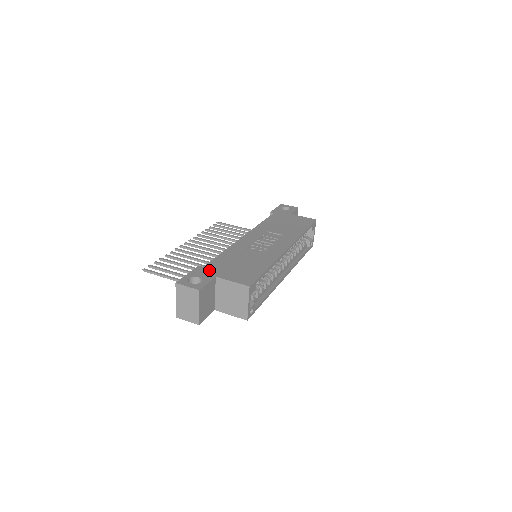
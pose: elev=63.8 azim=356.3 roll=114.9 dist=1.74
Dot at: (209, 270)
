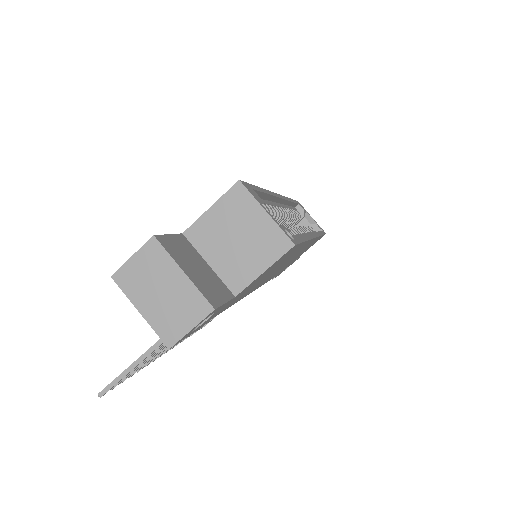
Dot at: occluded
